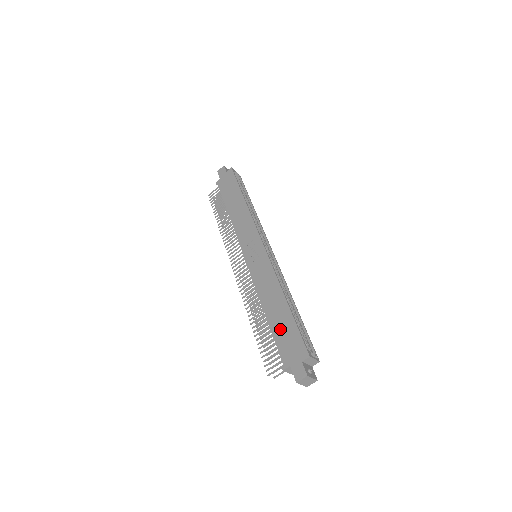
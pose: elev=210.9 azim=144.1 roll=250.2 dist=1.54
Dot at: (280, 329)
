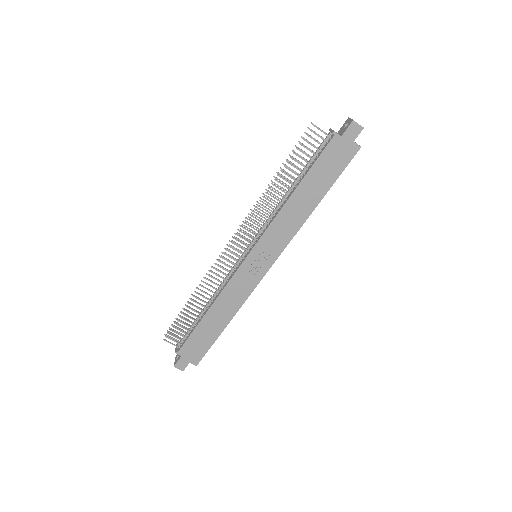
Dot at: (202, 334)
